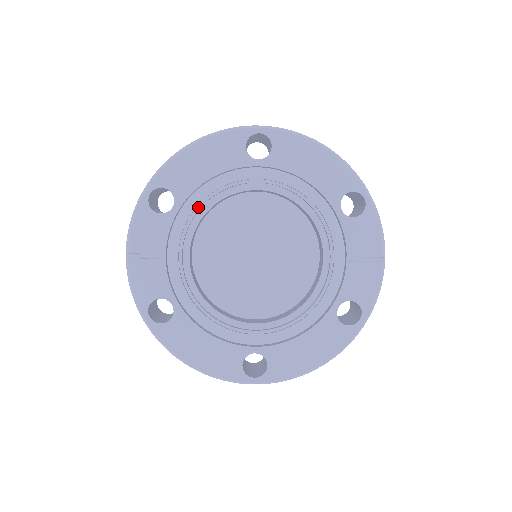
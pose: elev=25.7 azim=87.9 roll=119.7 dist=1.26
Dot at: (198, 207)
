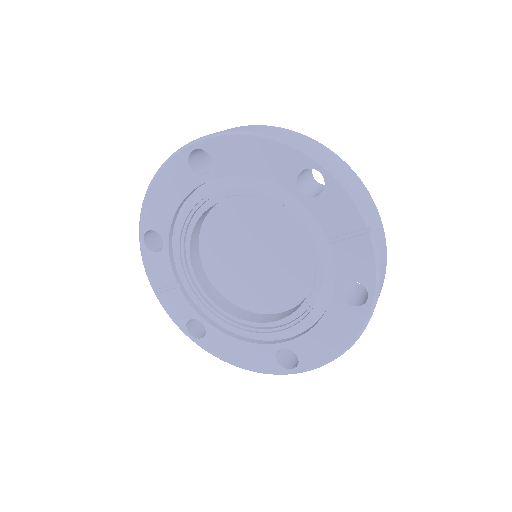
Dot at: (183, 235)
